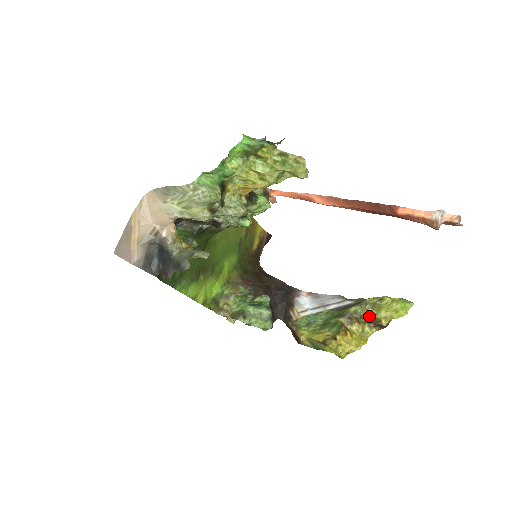
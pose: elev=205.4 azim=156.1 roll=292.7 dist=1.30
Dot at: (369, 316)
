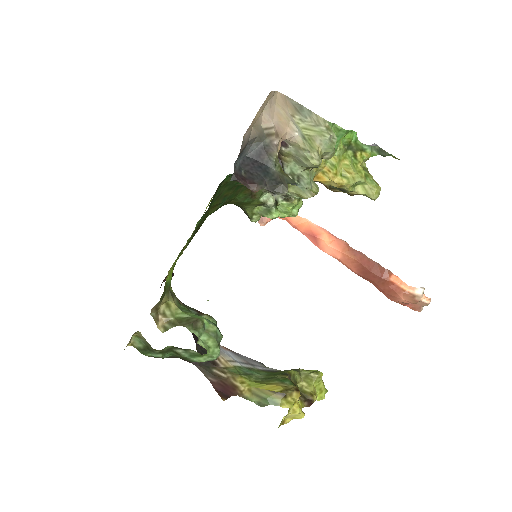
Dot at: occluded
